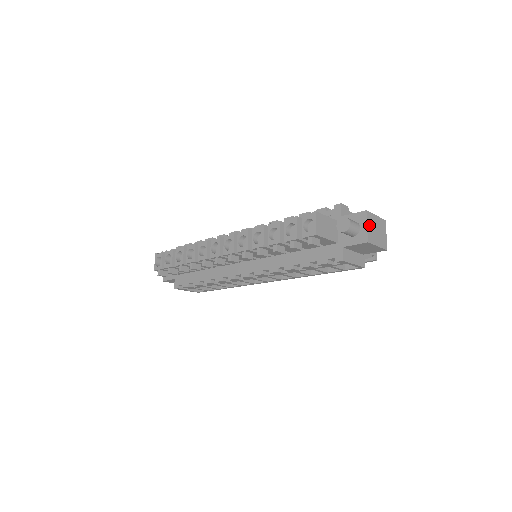
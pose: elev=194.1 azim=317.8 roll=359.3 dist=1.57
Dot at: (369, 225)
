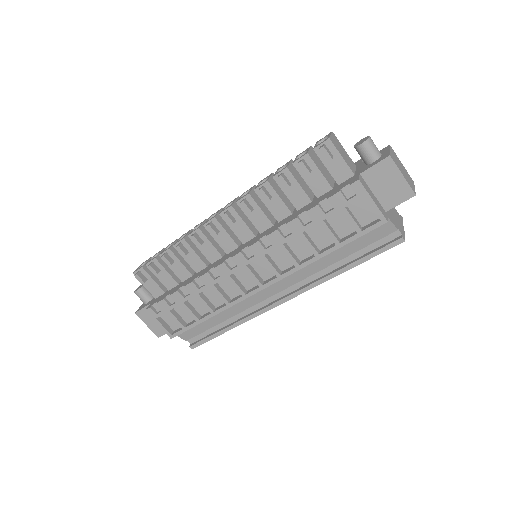
Dot at: (392, 153)
